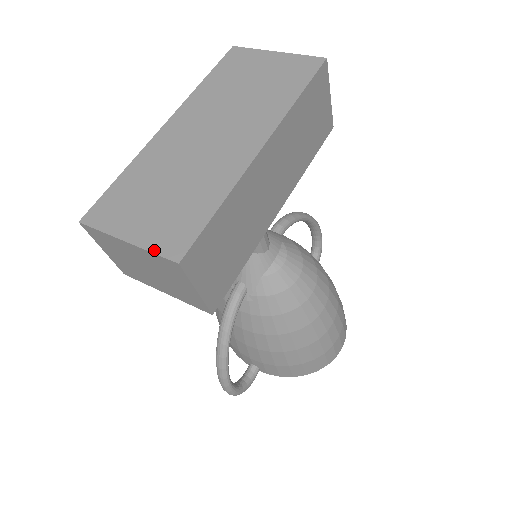
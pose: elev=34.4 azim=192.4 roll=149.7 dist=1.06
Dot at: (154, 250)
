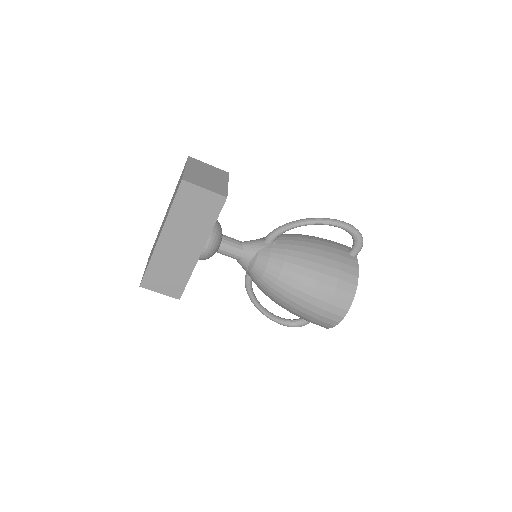
Dot at: occluded
